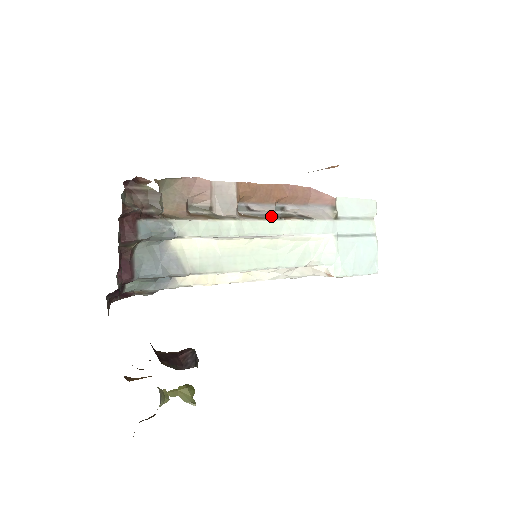
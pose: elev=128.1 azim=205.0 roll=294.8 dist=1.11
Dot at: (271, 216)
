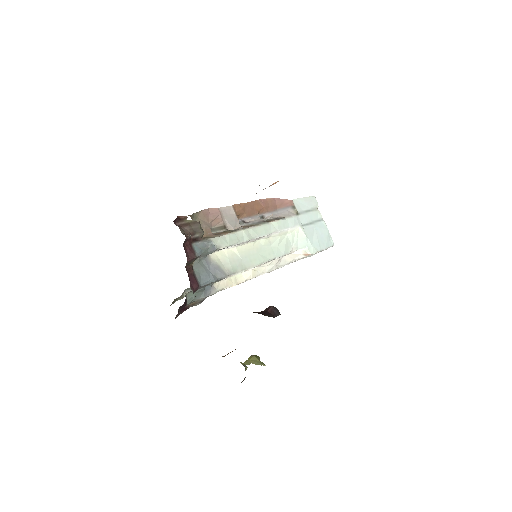
Dot at: (261, 222)
